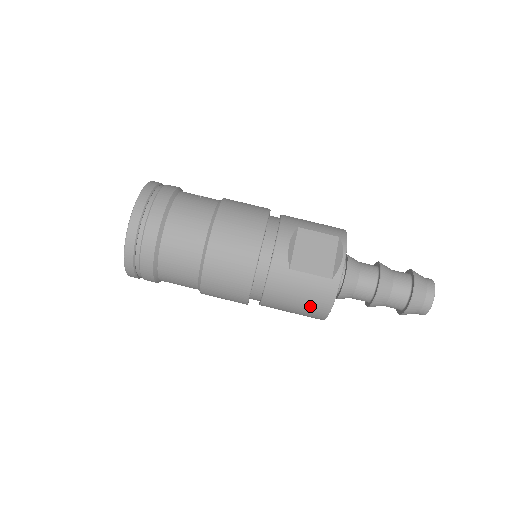
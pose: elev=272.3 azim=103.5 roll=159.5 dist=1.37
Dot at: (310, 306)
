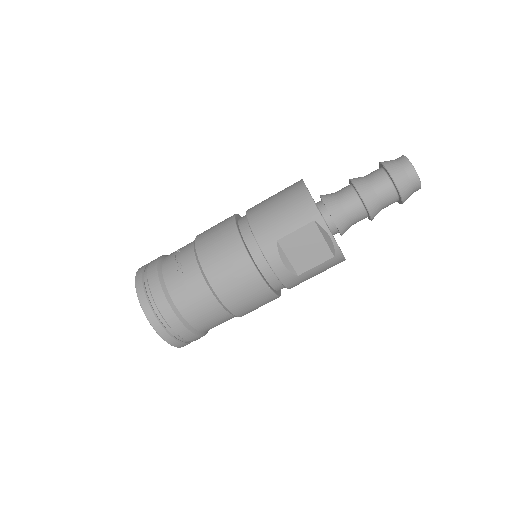
Dot at: occluded
